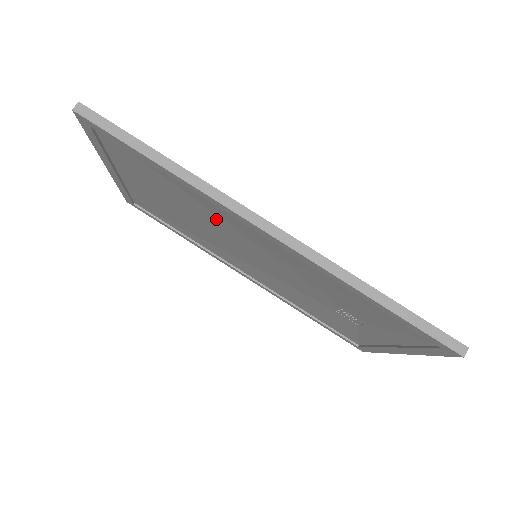
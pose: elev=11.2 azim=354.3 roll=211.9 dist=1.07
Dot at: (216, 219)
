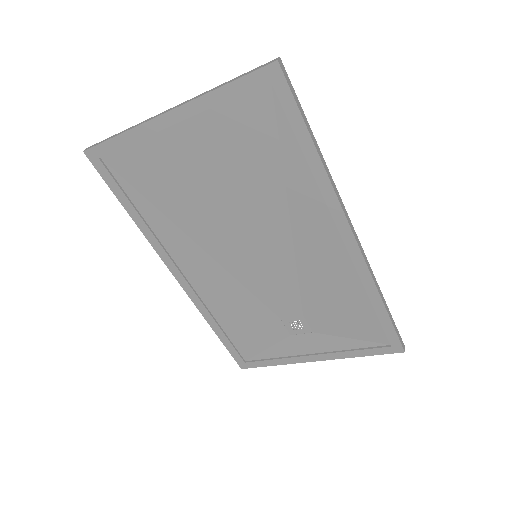
Dot at: (277, 211)
